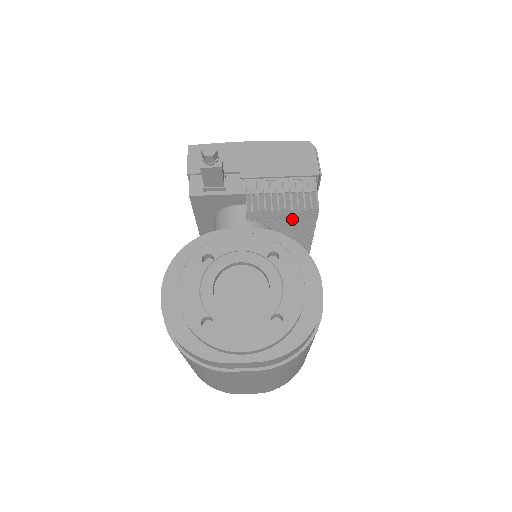
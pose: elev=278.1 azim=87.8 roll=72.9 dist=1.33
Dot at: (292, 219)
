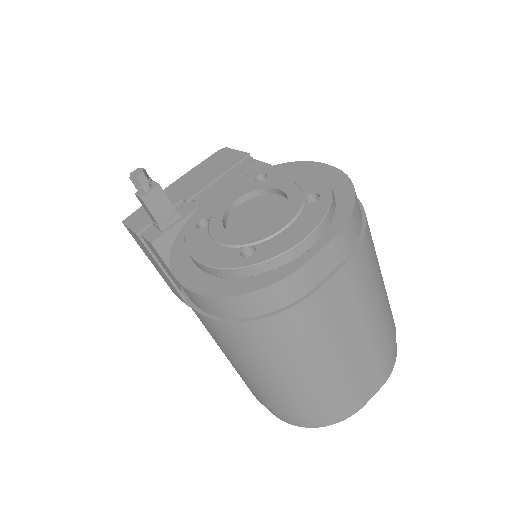
Dot at: occluded
